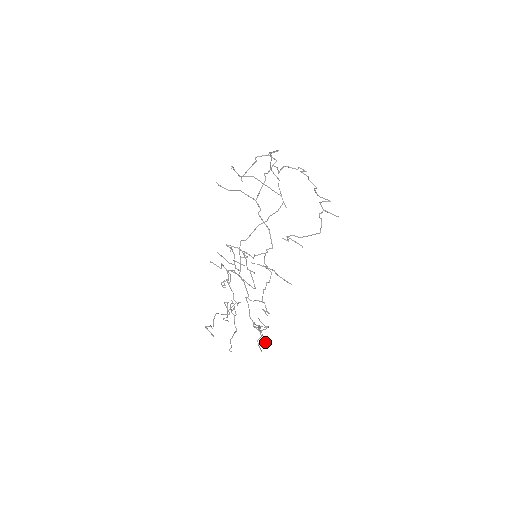
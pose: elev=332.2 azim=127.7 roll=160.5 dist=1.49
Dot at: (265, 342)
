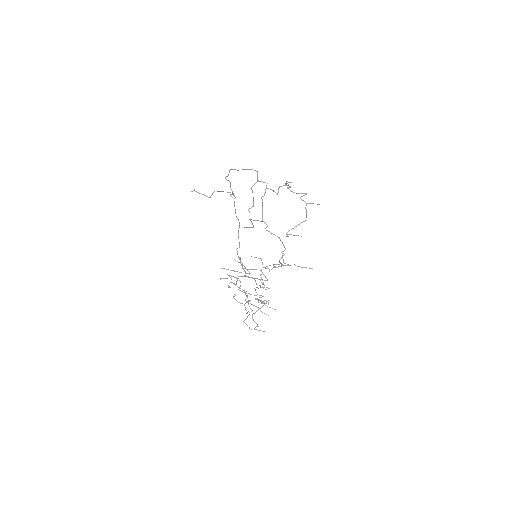
Dot at: occluded
